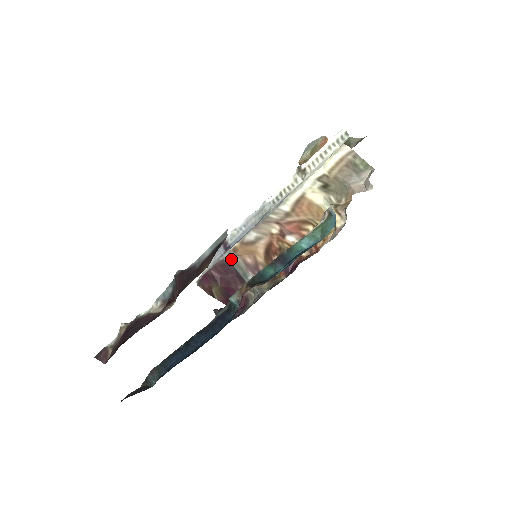
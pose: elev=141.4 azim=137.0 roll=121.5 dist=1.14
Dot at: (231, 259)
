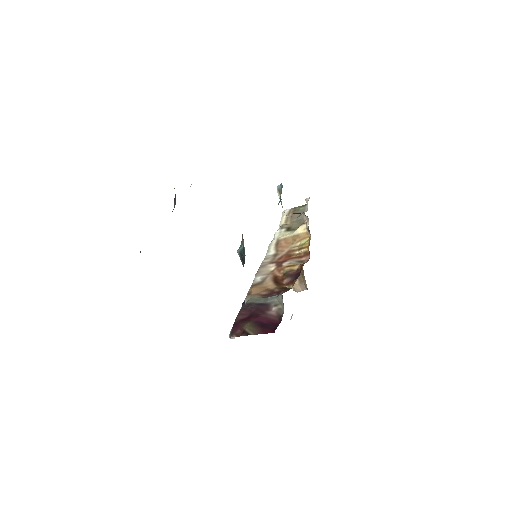
Dot at: (249, 300)
